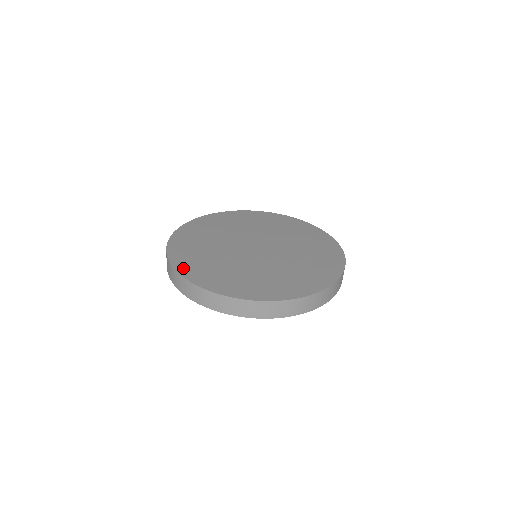
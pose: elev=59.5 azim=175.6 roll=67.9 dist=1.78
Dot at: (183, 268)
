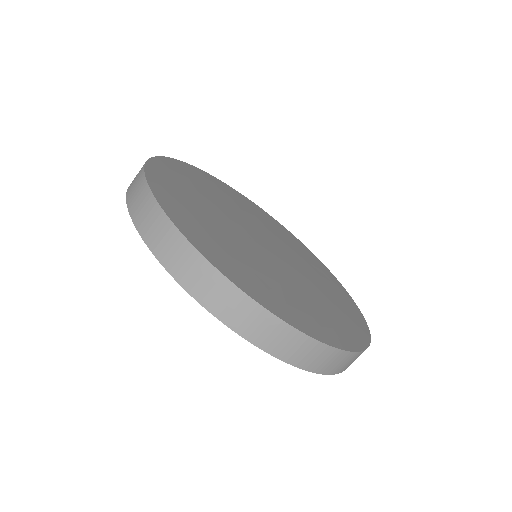
Dot at: (177, 164)
